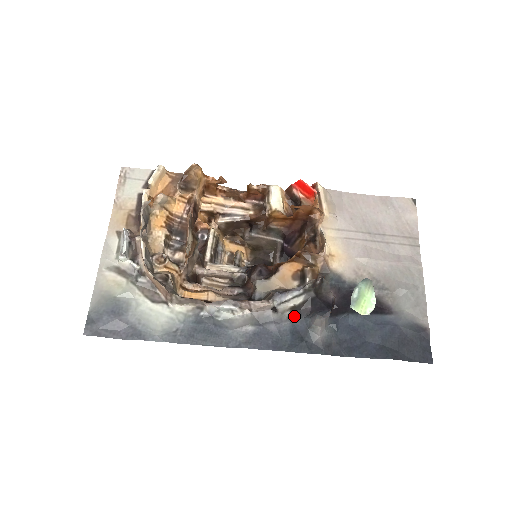
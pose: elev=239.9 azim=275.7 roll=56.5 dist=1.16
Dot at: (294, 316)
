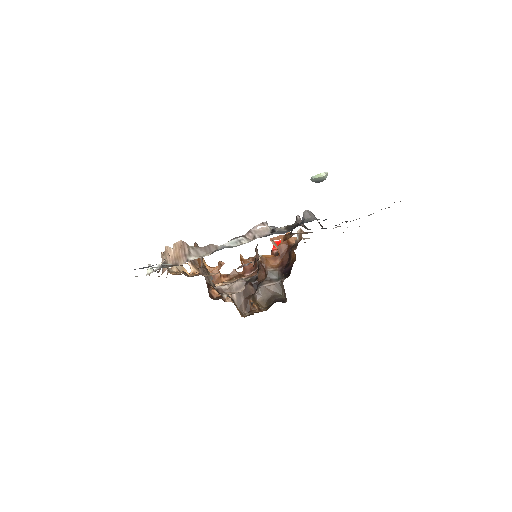
Dot at: (291, 230)
